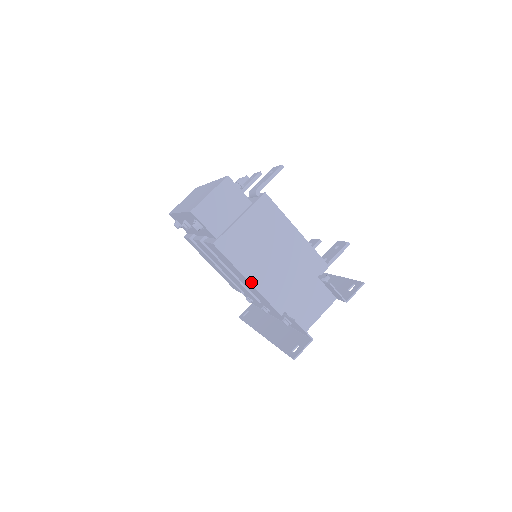
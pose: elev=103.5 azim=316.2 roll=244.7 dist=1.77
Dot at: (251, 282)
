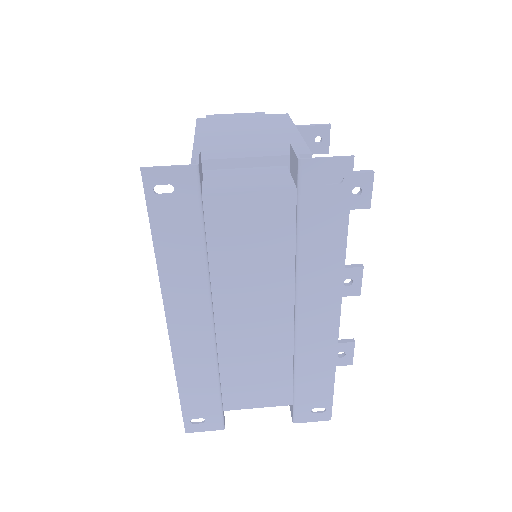
Dot at: (196, 137)
